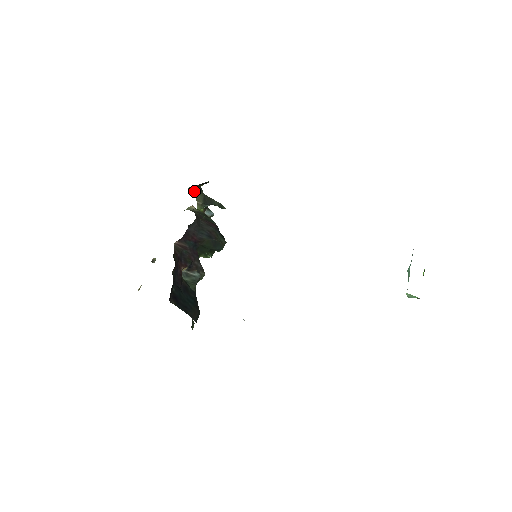
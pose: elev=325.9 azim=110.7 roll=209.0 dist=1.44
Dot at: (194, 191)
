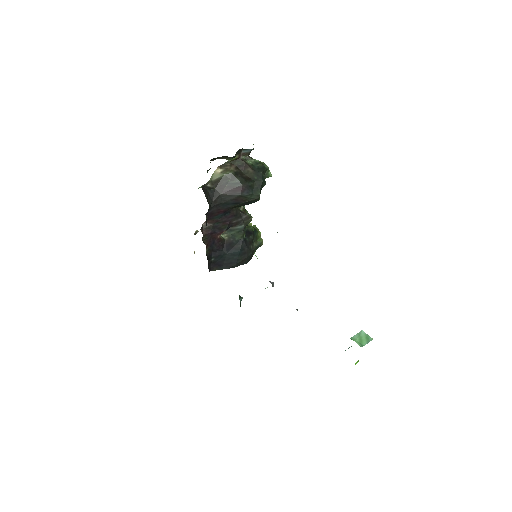
Dot at: (210, 160)
